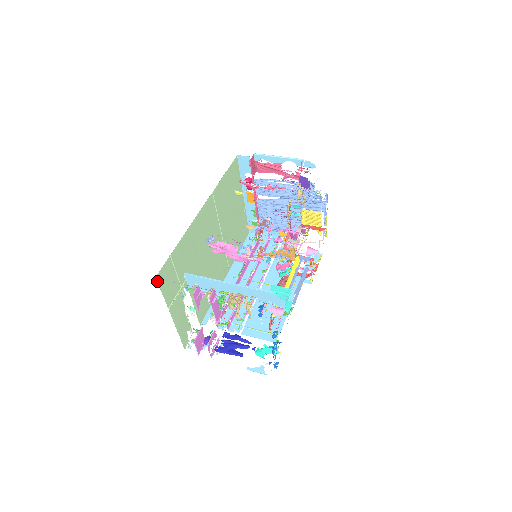
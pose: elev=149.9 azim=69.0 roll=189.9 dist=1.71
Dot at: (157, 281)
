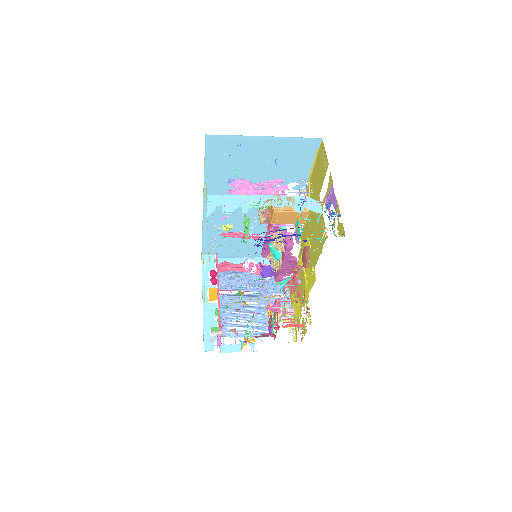
Dot at: occluded
